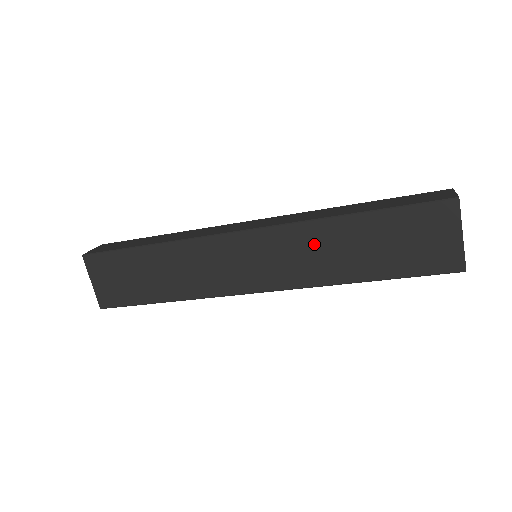
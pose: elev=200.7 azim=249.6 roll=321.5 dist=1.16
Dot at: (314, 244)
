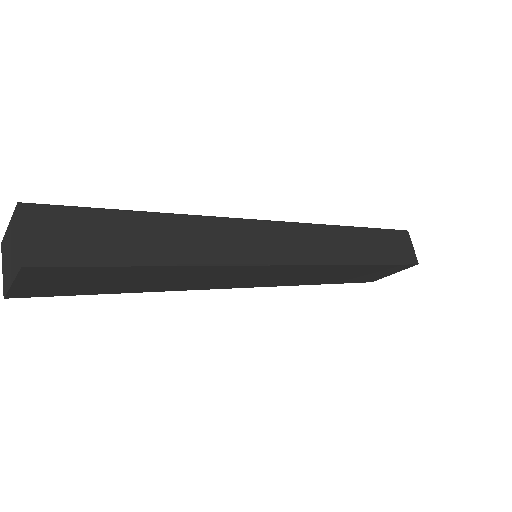
Dot at: (322, 273)
